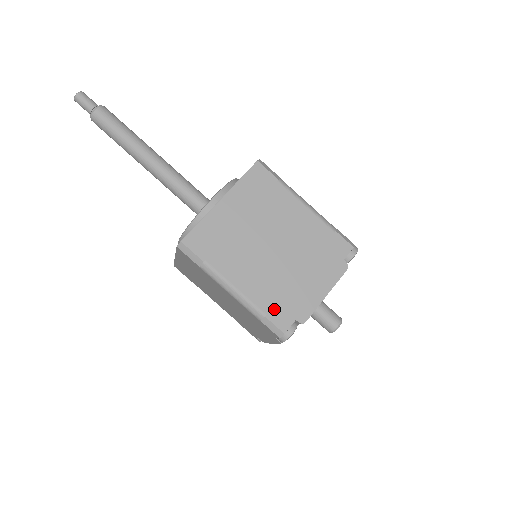
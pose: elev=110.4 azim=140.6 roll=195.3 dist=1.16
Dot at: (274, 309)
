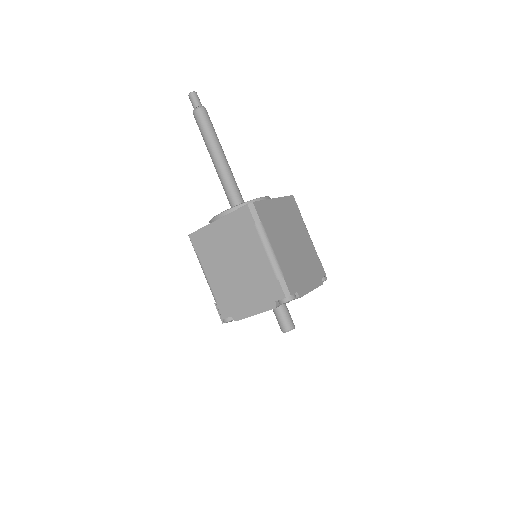
Dot at: (288, 277)
